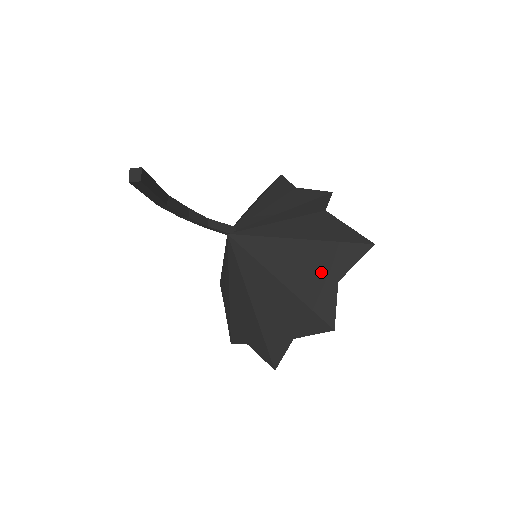
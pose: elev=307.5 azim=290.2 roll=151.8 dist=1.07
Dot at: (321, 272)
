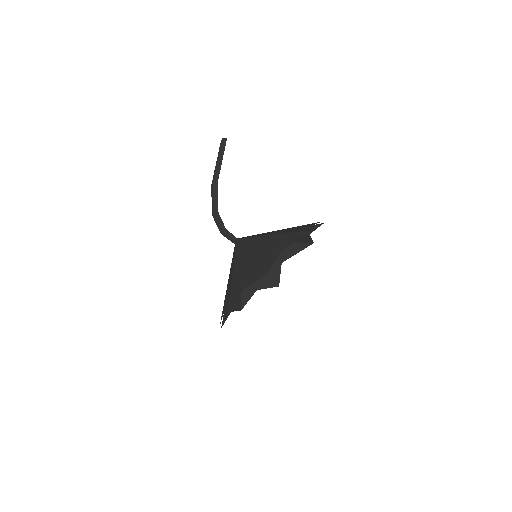
Dot at: occluded
